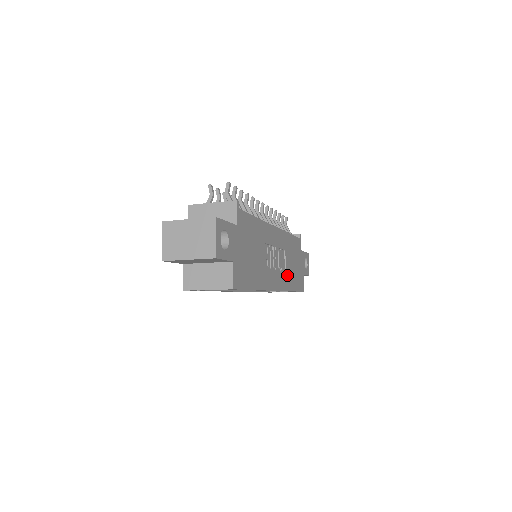
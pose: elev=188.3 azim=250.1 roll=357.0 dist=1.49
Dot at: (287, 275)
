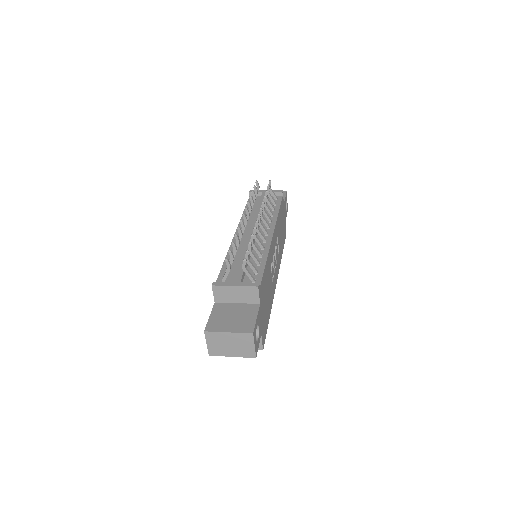
Dot at: (279, 252)
